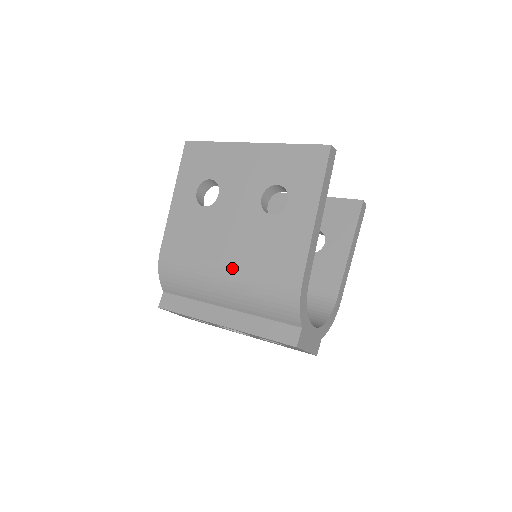
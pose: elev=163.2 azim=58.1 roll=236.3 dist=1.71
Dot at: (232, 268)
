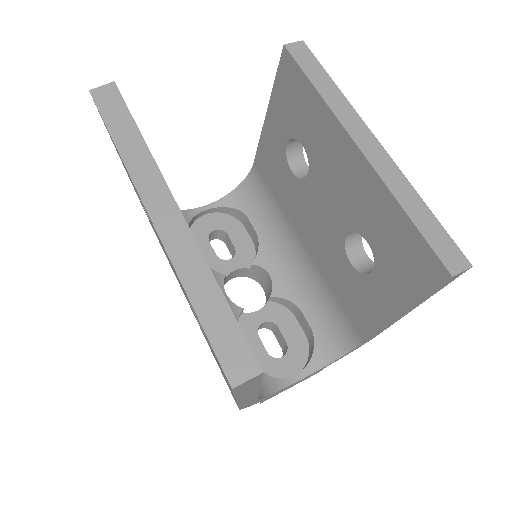
Dot at: occluded
